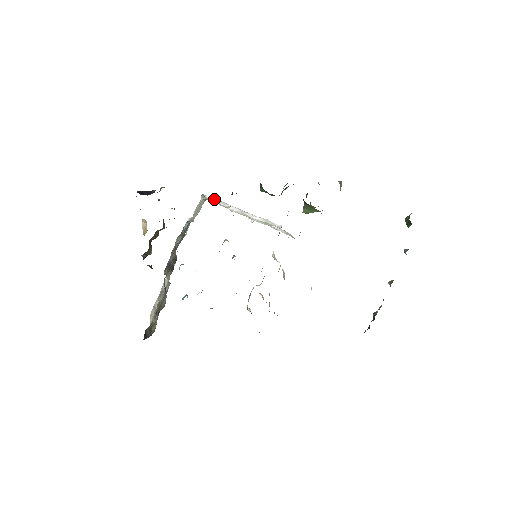
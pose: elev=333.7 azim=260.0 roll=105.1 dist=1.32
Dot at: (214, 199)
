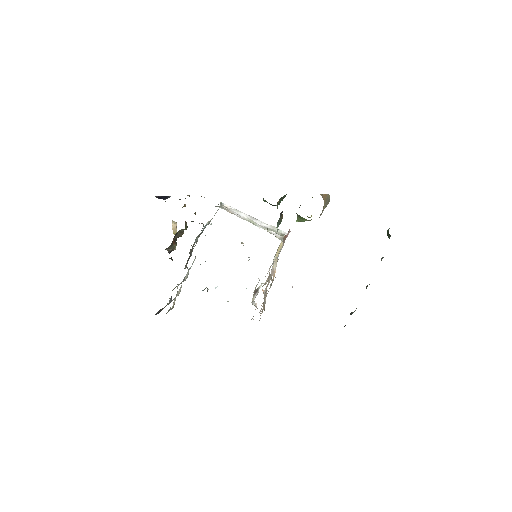
Dot at: (230, 207)
